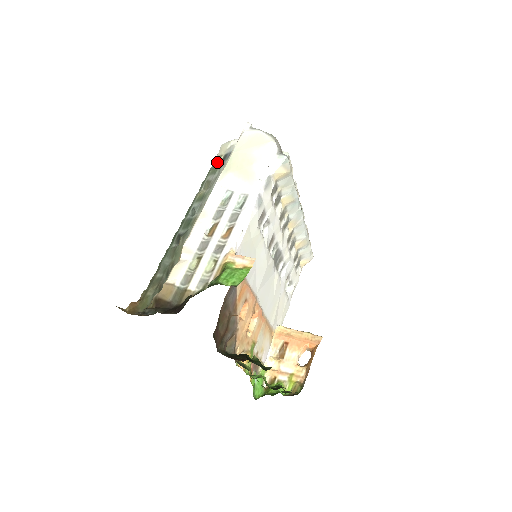
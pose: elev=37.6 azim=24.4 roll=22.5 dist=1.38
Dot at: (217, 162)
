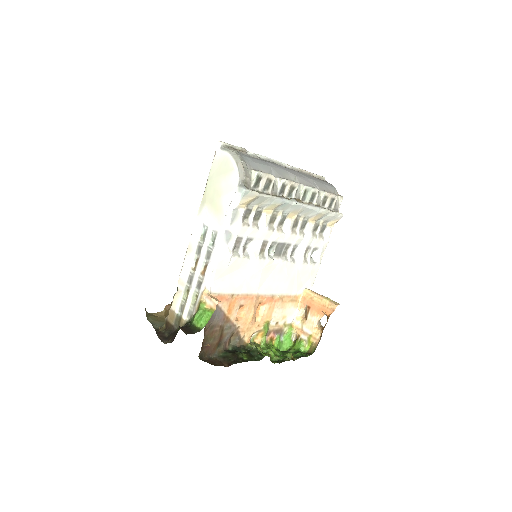
Dot at: occluded
